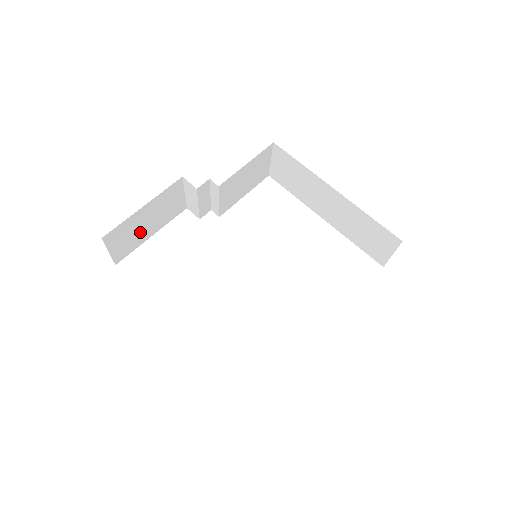
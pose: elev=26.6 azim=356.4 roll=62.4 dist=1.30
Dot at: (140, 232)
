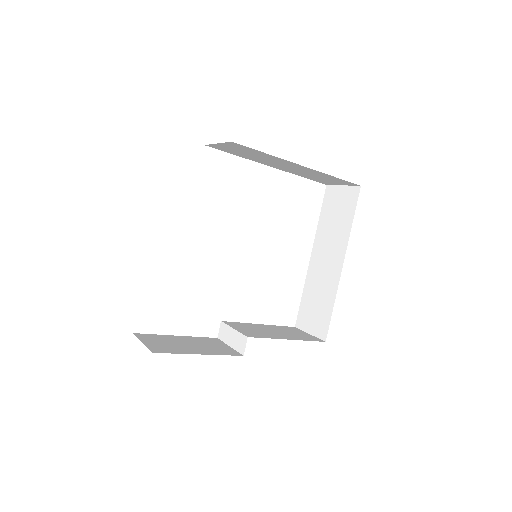
Dot at: occluded
